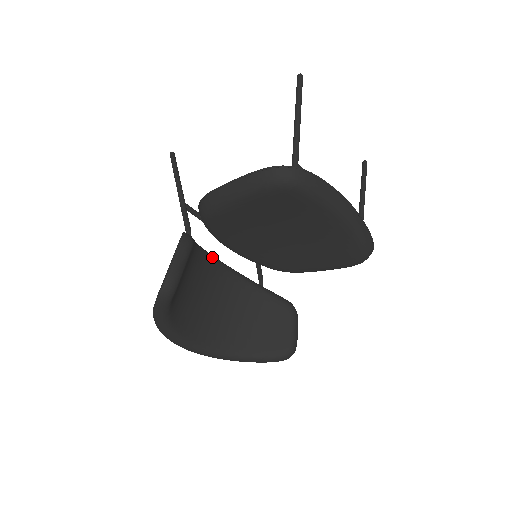
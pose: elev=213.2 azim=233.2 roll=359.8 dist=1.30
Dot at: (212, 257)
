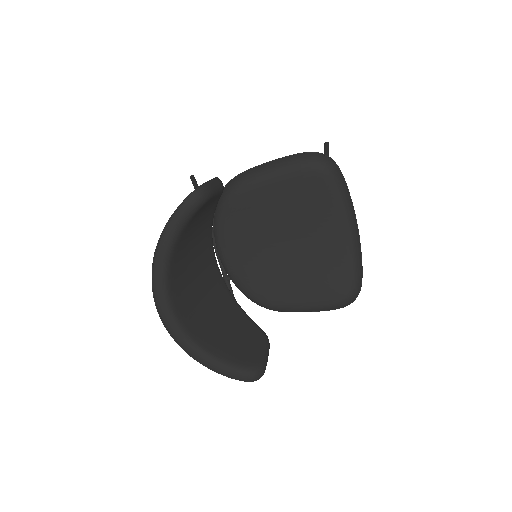
Dot at: occluded
